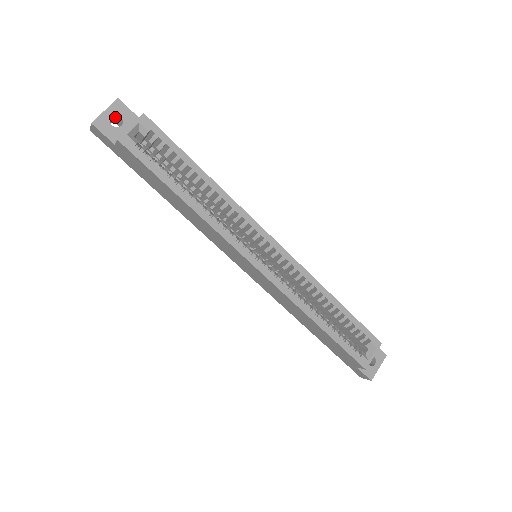
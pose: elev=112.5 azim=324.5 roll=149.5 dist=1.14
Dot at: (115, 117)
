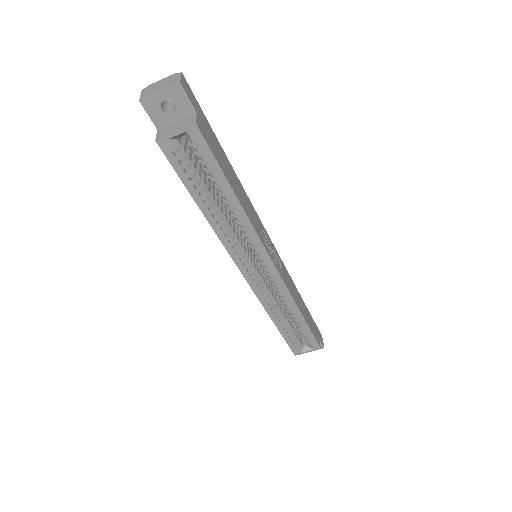
Dot at: (171, 96)
